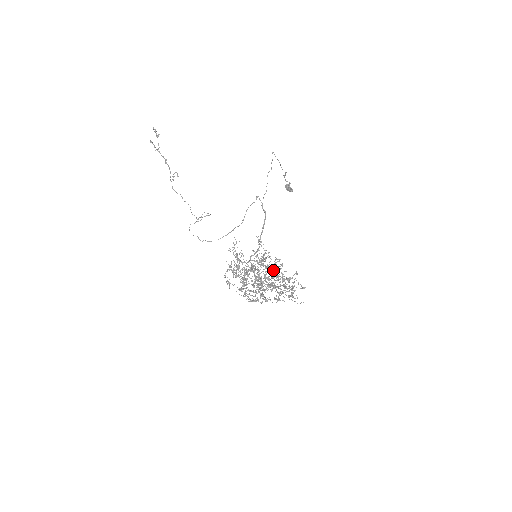
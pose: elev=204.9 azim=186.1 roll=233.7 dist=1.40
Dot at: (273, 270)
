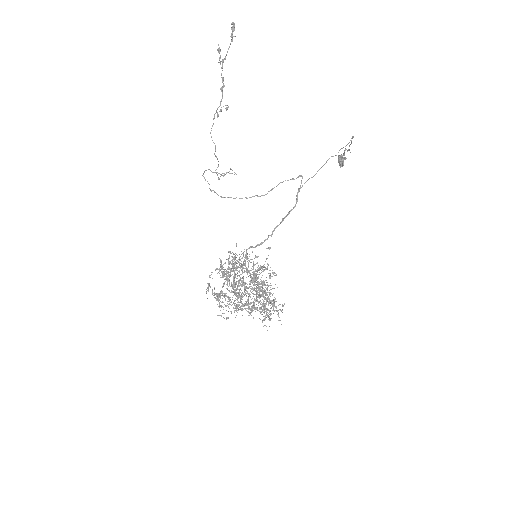
Dot at: occluded
